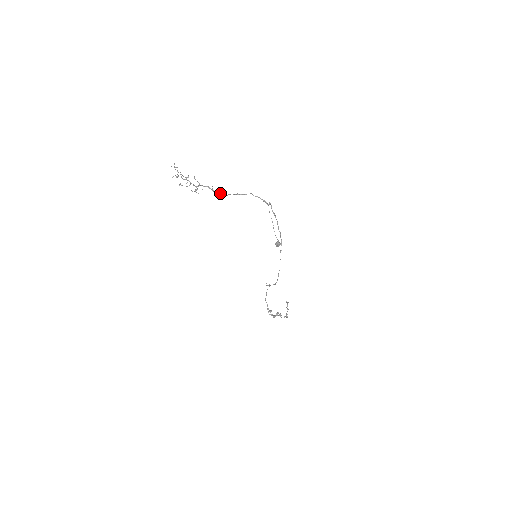
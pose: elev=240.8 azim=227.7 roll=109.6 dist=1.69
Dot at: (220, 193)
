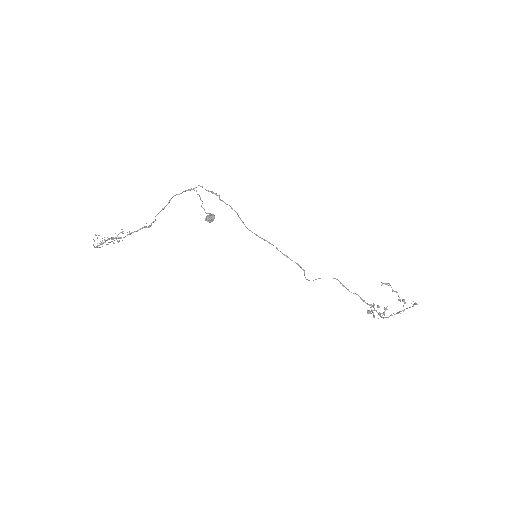
Dot at: (151, 223)
